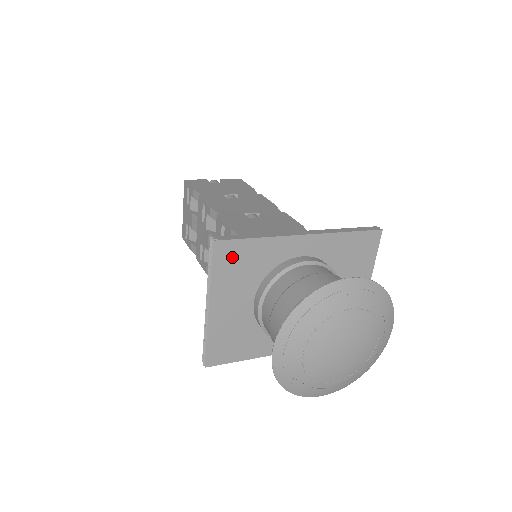
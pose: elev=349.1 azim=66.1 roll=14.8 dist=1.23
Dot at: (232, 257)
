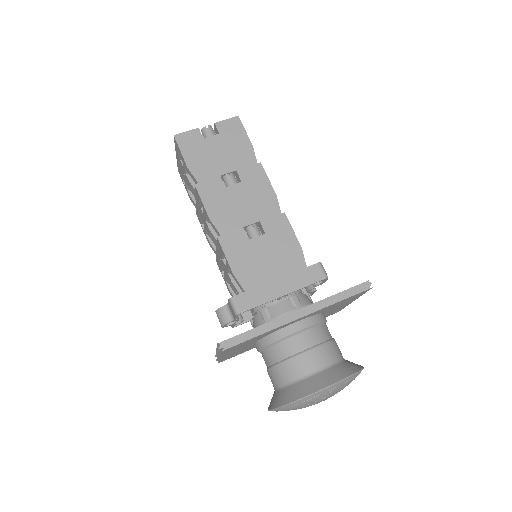
Dot at: (236, 346)
